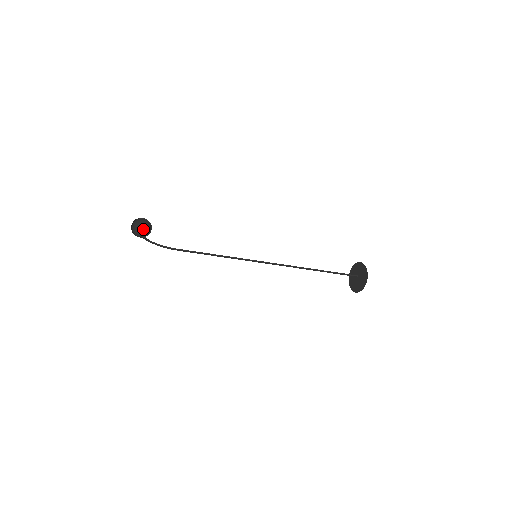
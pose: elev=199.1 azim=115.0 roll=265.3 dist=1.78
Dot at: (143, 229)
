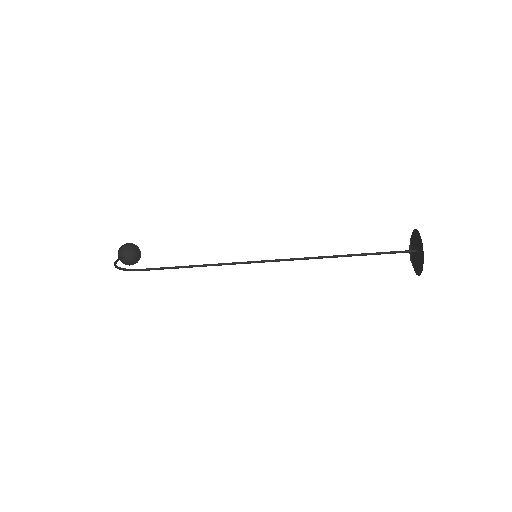
Dot at: (126, 255)
